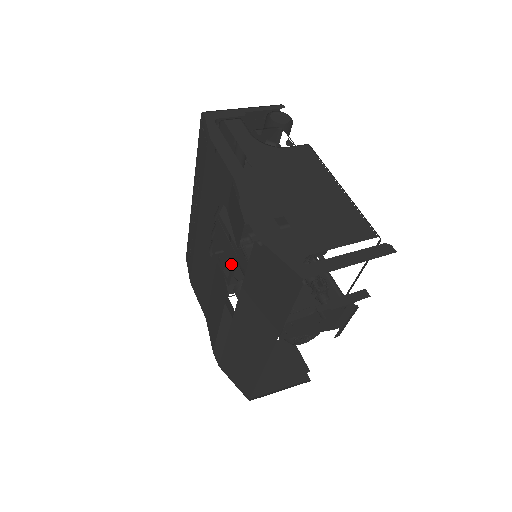
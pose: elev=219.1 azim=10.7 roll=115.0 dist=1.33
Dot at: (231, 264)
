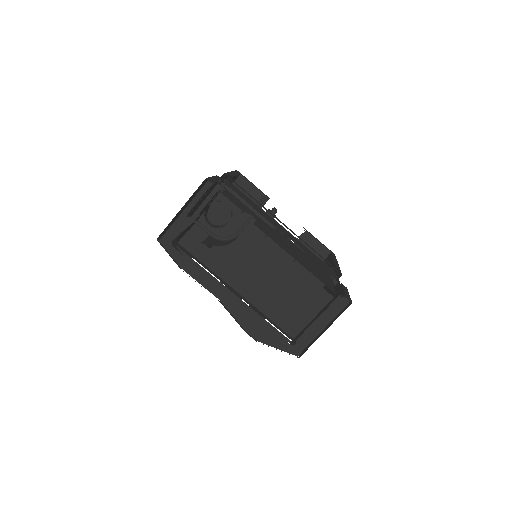
Dot at: occluded
